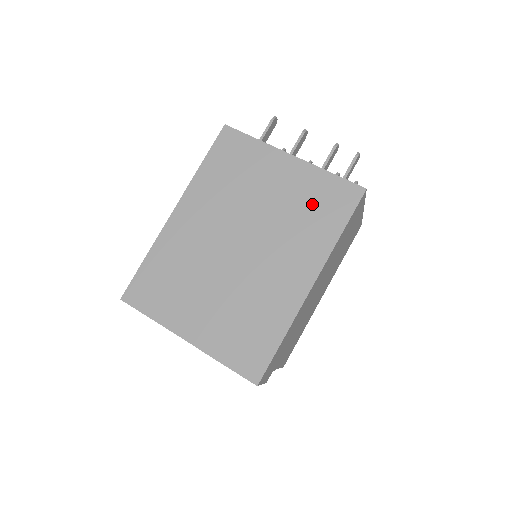
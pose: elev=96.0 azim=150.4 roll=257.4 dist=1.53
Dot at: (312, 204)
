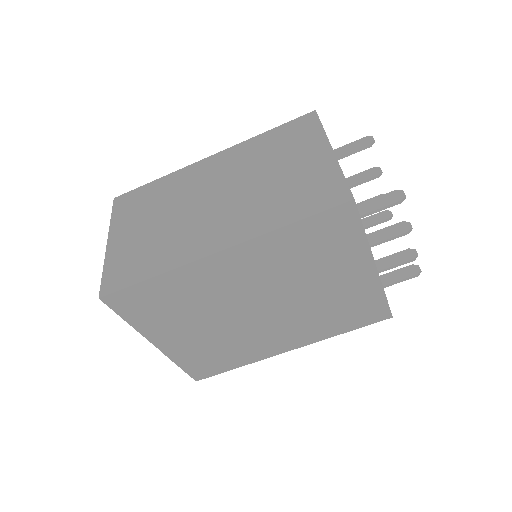
Dot at: (347, 309)
